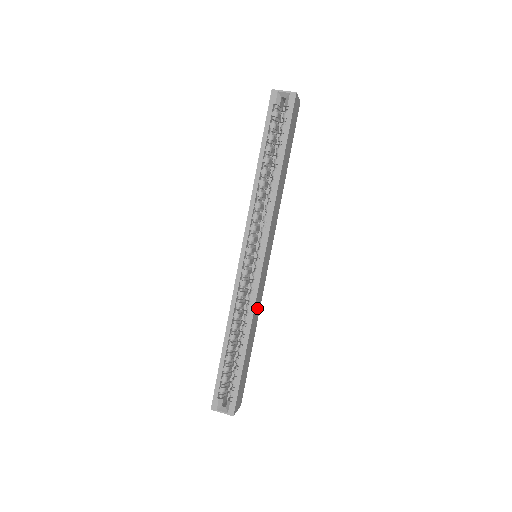
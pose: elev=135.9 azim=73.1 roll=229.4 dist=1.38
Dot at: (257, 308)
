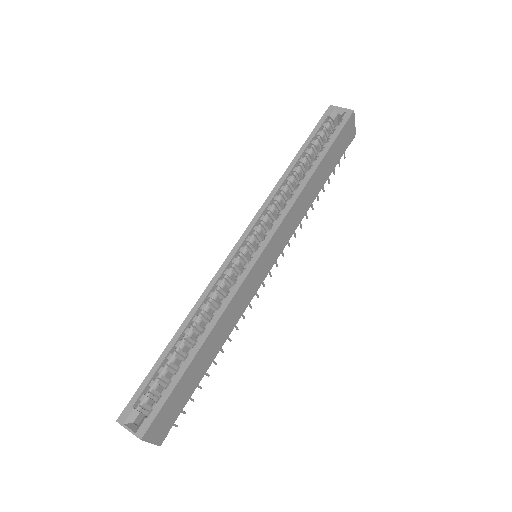
Dot at: (234, 313)
